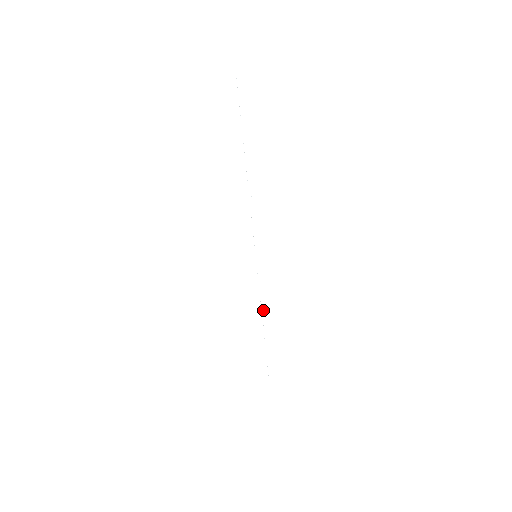
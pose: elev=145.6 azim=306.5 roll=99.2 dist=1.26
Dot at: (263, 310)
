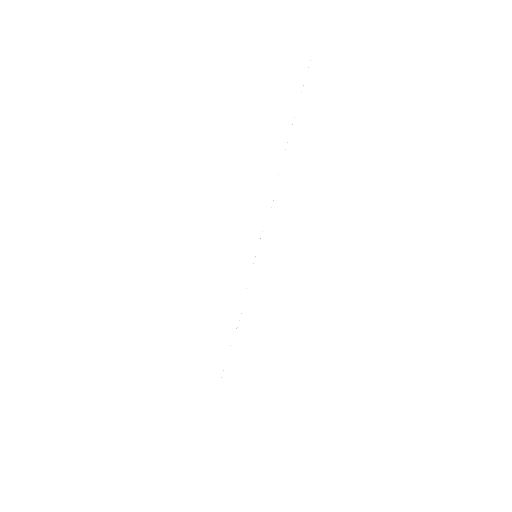
Dot at: occluded
